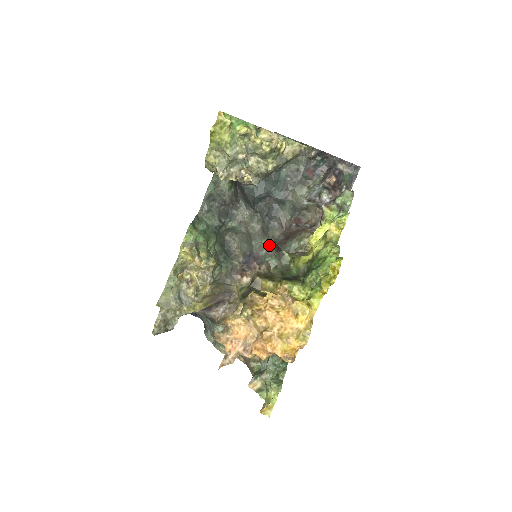
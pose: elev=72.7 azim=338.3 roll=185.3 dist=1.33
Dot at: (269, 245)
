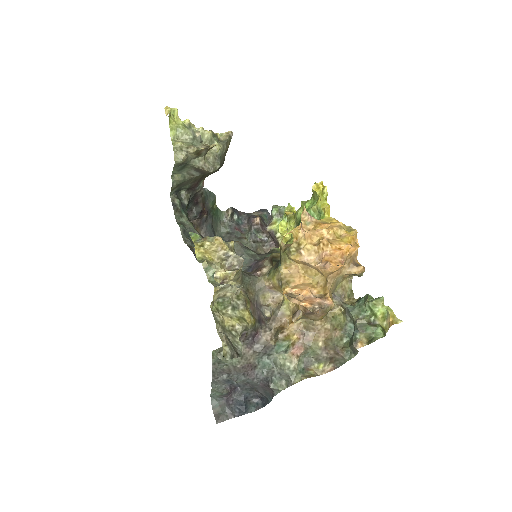
Dot at: (257, 254)
